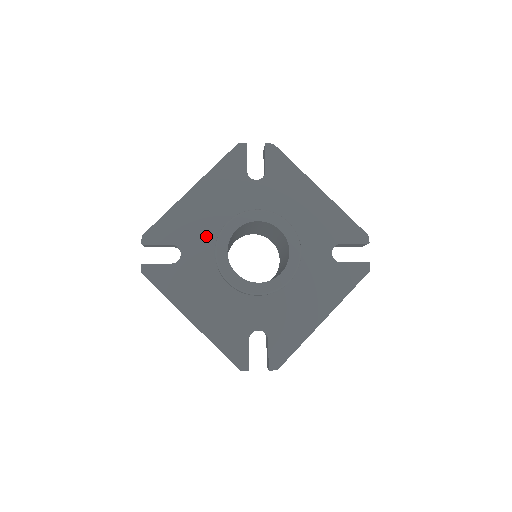
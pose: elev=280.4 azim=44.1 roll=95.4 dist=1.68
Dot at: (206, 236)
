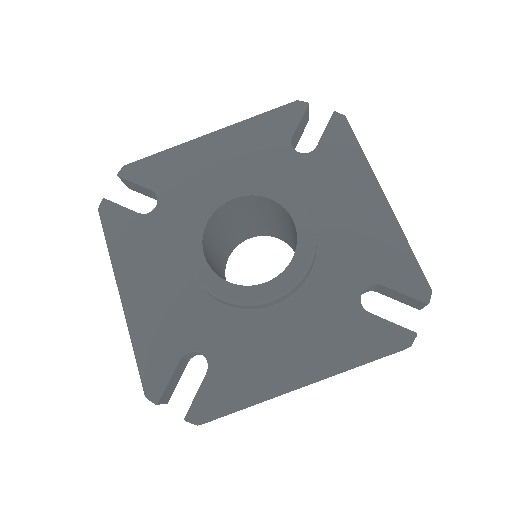
Dot at: (197, 196)
